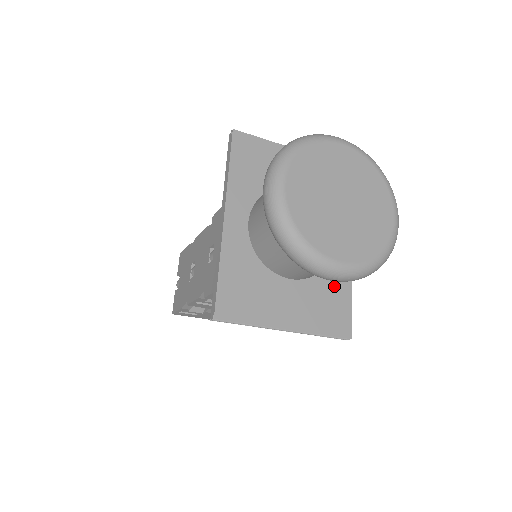
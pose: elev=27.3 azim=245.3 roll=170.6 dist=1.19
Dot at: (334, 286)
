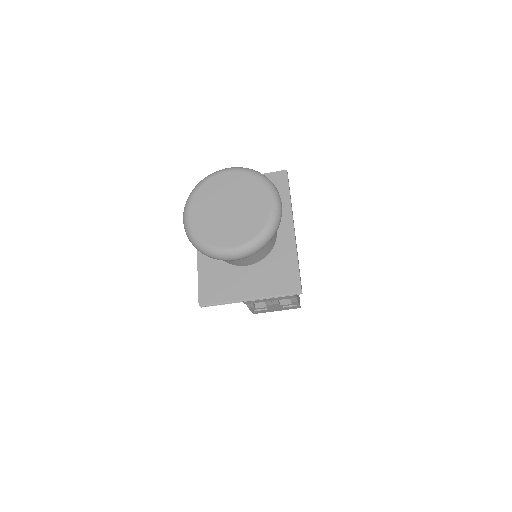
Dot at: (282, 260)
